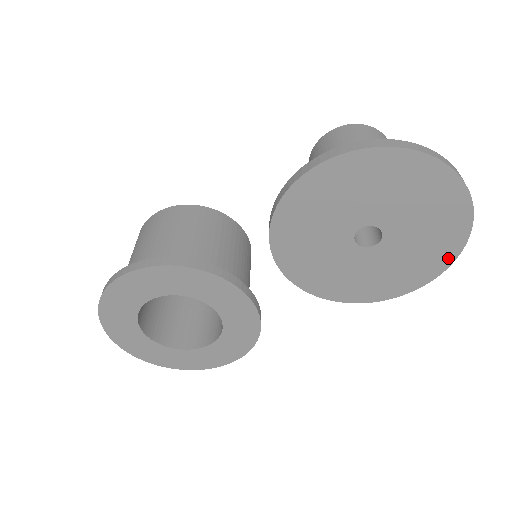
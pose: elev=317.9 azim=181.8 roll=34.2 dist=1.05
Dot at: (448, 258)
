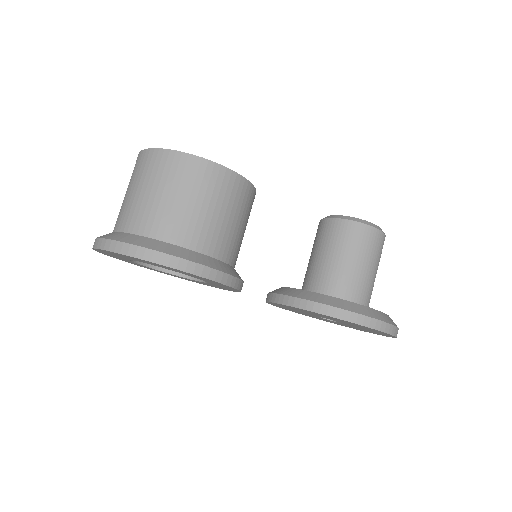
Dot at: occluded
